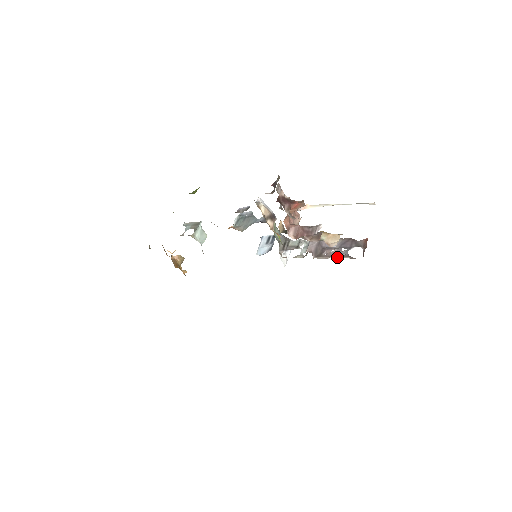
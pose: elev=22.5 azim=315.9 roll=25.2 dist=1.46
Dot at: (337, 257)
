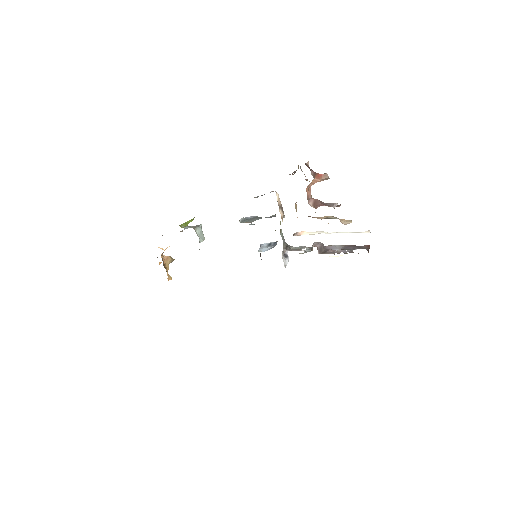
Dot at: occluded
